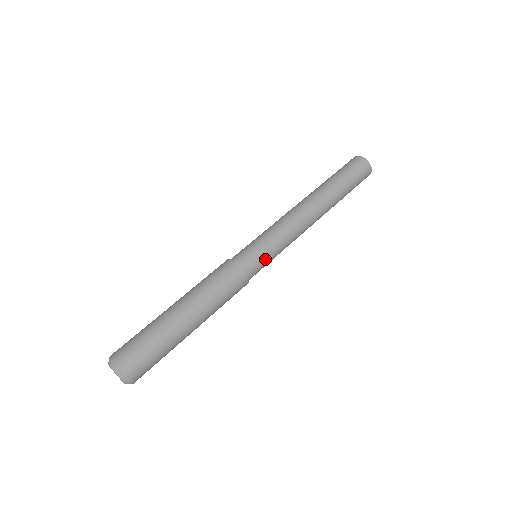
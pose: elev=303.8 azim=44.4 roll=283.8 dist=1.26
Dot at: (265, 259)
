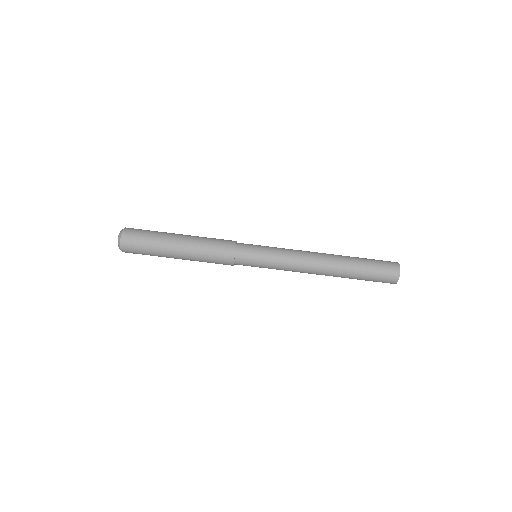
Dot at: (256, 258)
